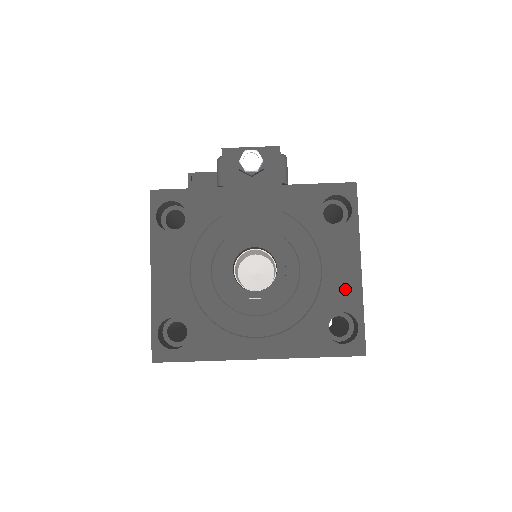
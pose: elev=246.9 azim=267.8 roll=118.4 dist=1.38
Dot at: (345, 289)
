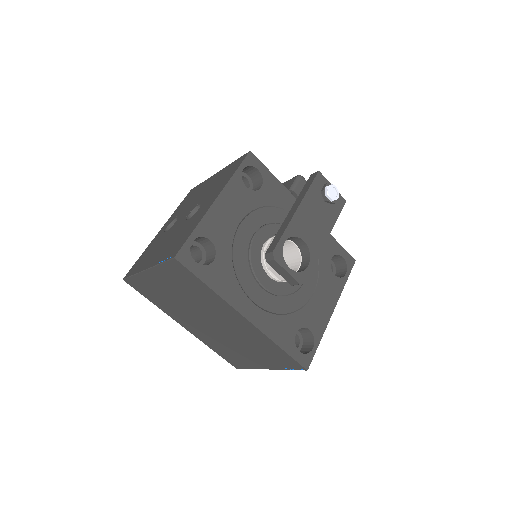
Dot at: (319, 317)
